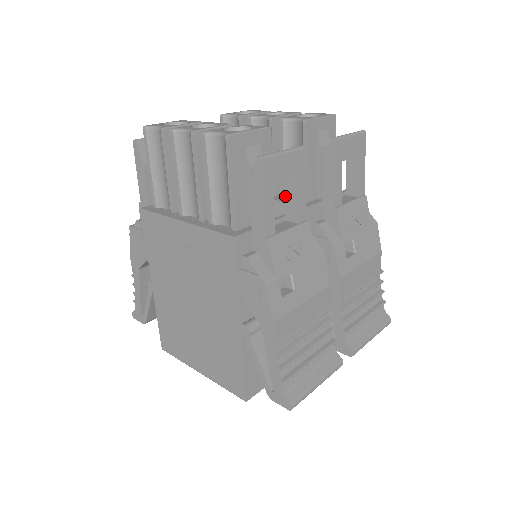
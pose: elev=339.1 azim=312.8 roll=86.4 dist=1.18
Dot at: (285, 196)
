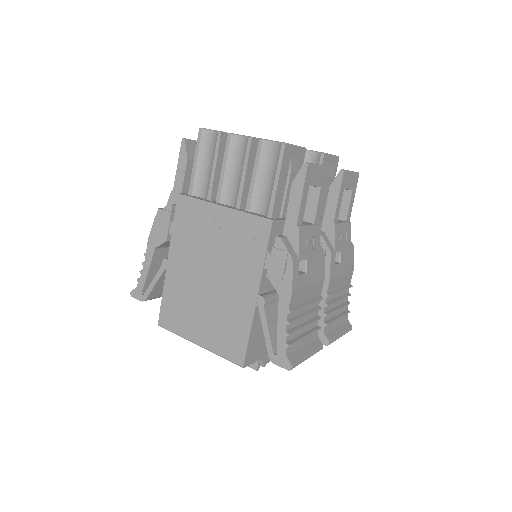
Dot at: (307, 201)
